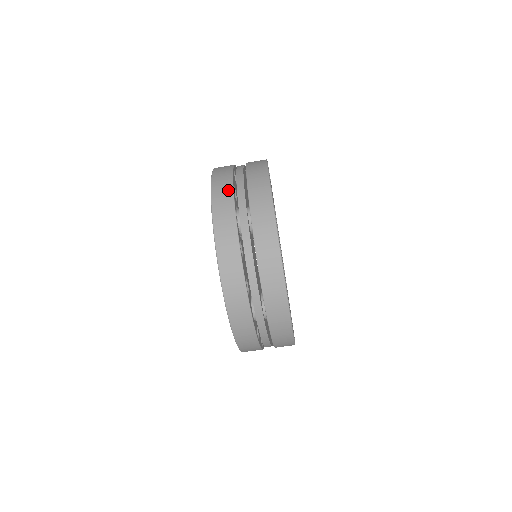
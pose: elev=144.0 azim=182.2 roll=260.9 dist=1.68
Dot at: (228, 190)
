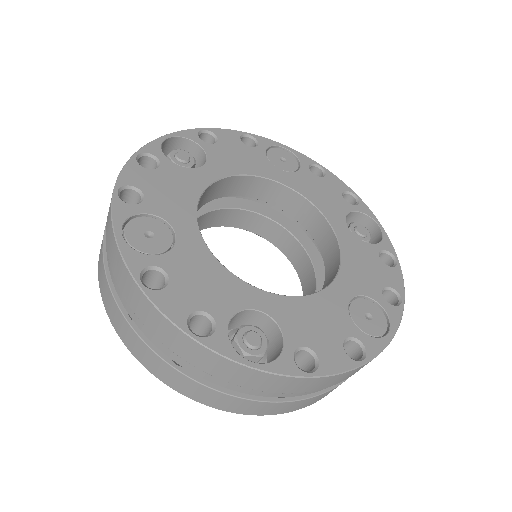
Dot at: (102, 242)
